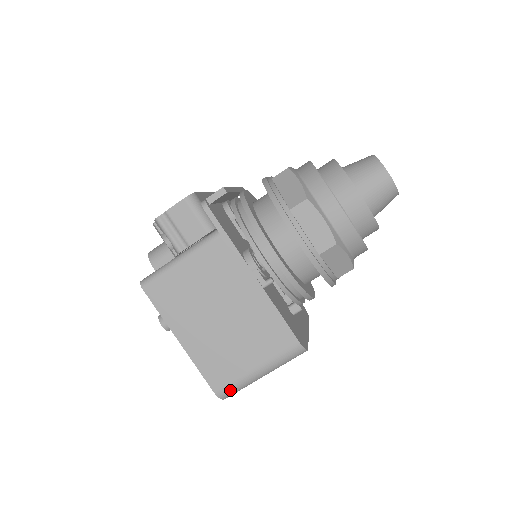
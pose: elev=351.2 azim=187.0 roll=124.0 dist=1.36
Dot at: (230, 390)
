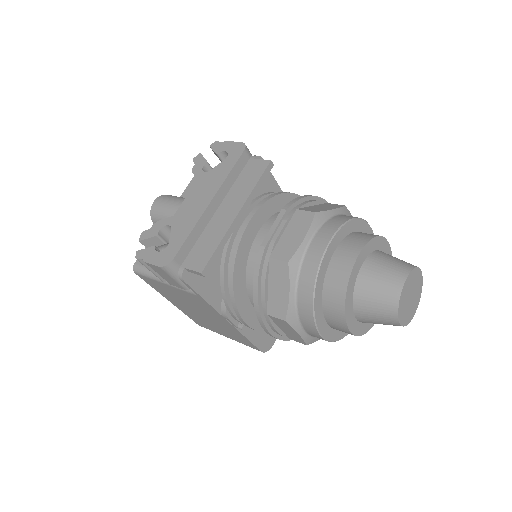
Dot at: occluded
